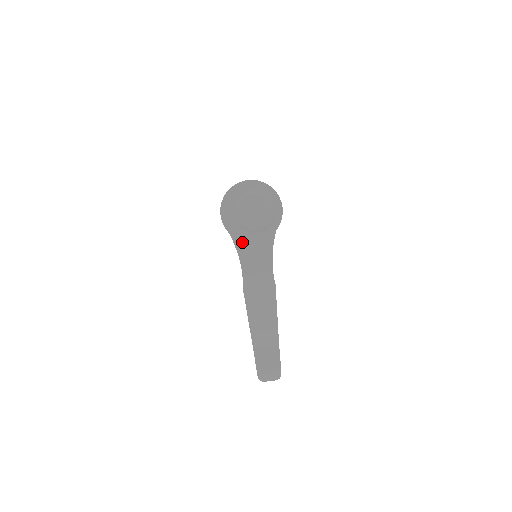
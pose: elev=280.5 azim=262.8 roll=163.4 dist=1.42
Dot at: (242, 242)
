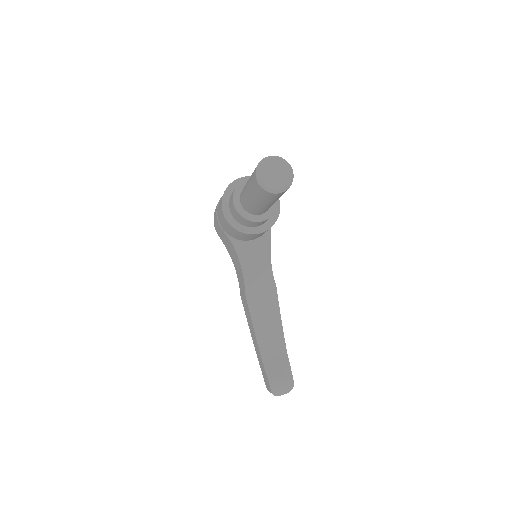
Dot at: (241, 244)
